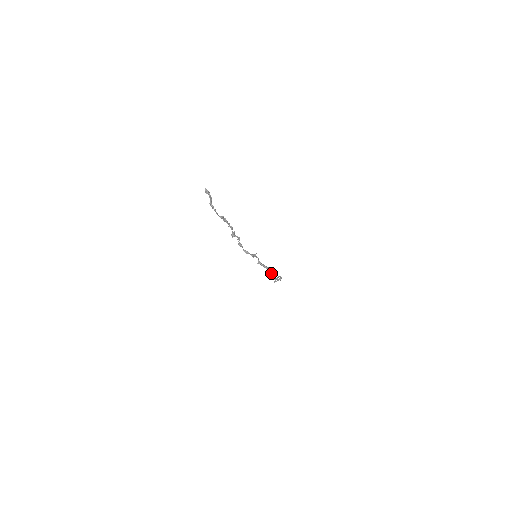
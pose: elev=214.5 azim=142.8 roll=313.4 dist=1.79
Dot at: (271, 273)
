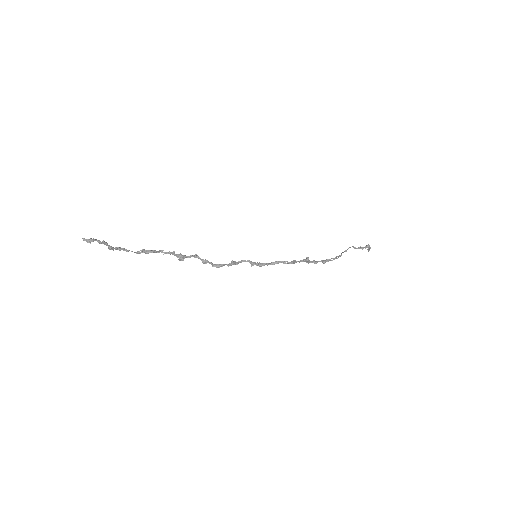
Dot at: (305, 260)
